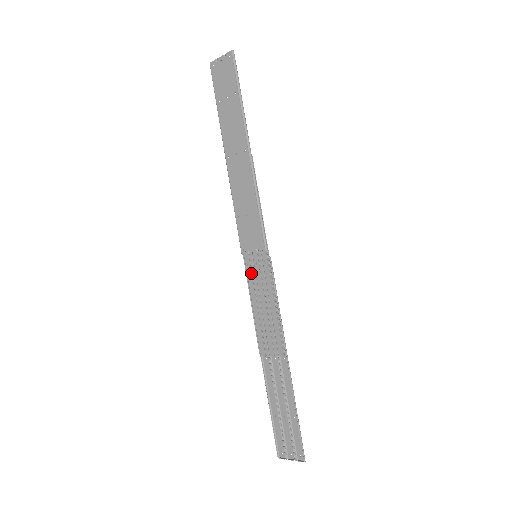
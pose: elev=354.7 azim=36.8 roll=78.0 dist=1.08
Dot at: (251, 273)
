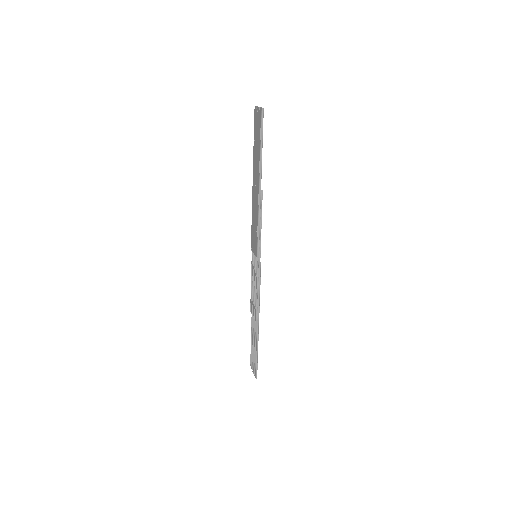
Dot at: (253, 264)
